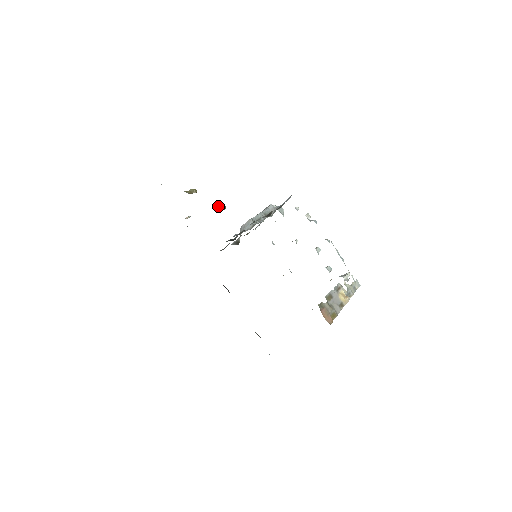
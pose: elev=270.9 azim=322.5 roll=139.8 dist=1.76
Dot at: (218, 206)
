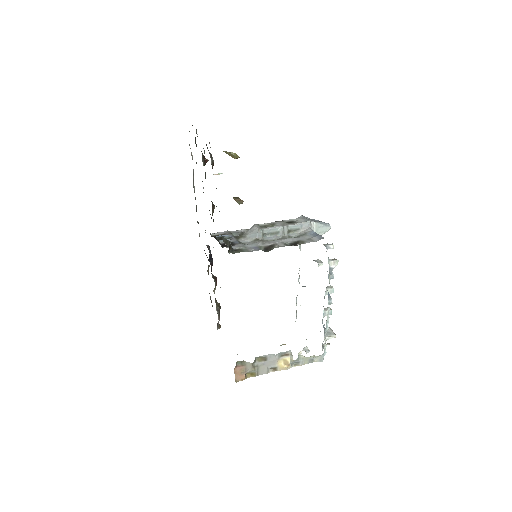
Dot at: (233, 198)
